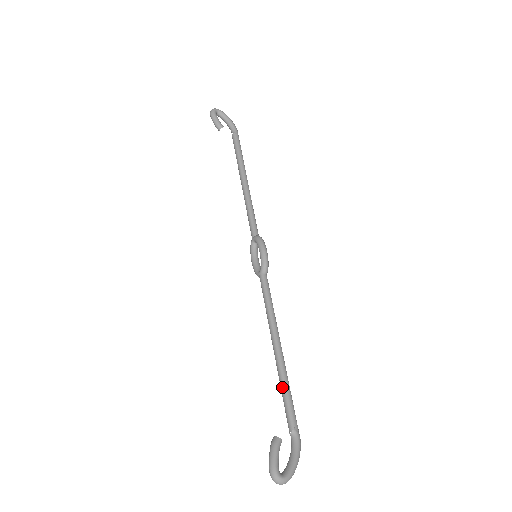
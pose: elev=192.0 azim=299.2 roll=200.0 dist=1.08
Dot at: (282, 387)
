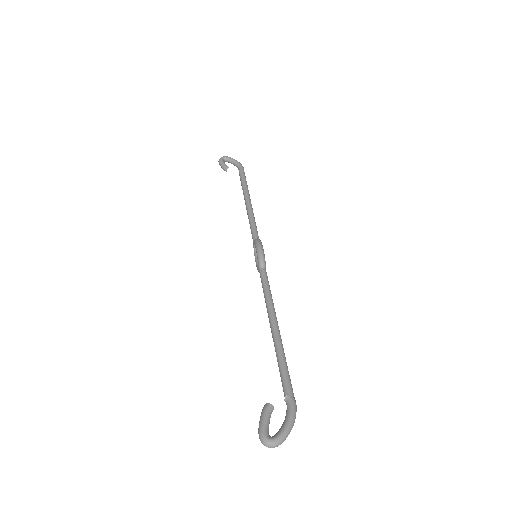
Dot at: (277, 360)
